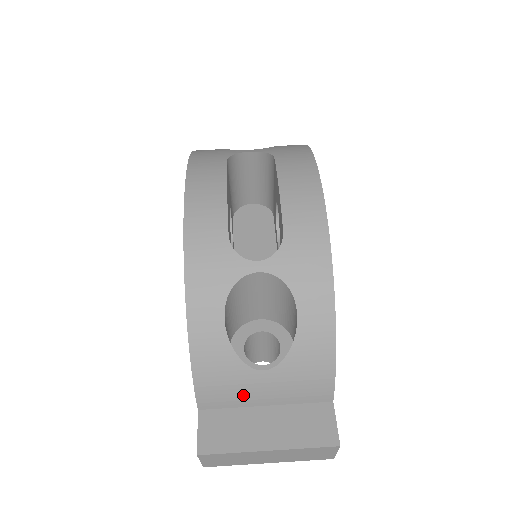
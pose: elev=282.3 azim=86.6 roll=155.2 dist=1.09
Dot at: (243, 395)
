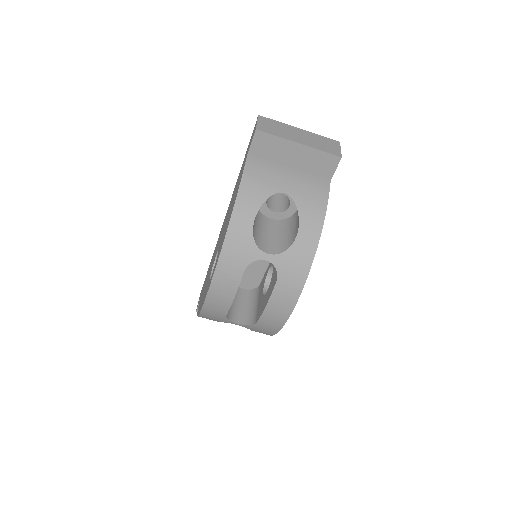
Dot at: occluded
